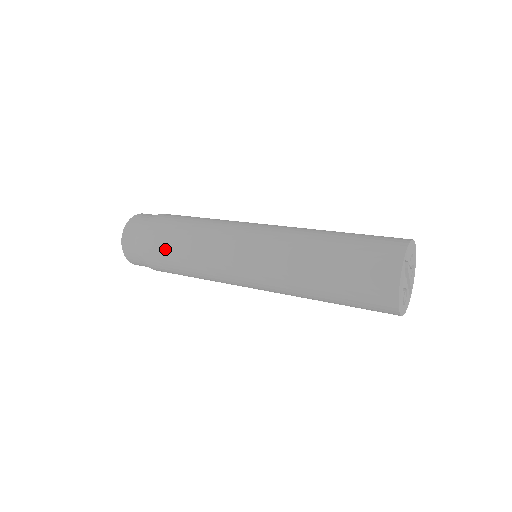
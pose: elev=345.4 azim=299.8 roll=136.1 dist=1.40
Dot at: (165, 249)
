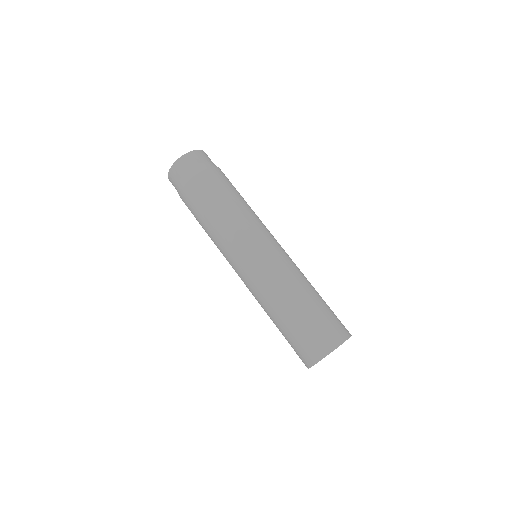
Dot at: occluded
